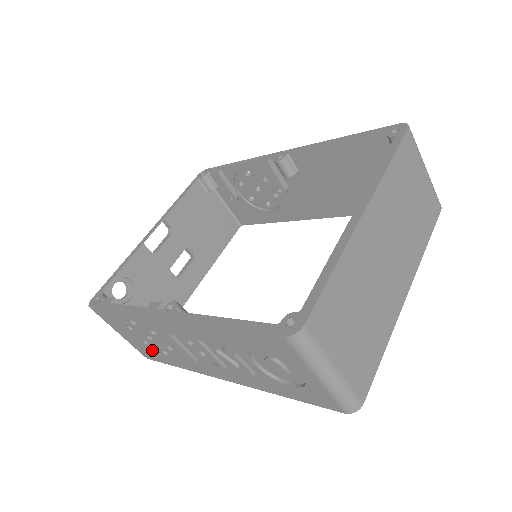
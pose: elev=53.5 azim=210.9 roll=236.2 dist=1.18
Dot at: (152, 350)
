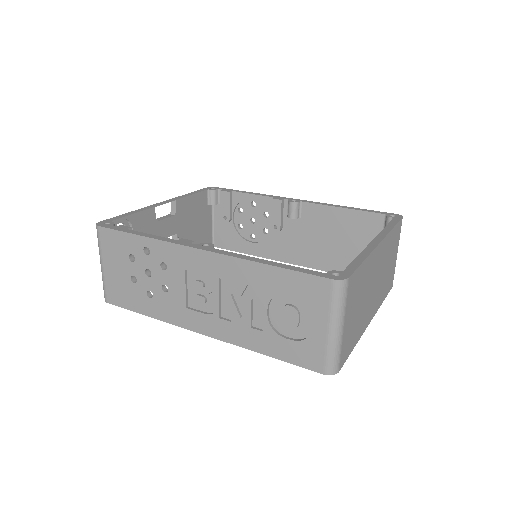
Dot at: (132, 290)
